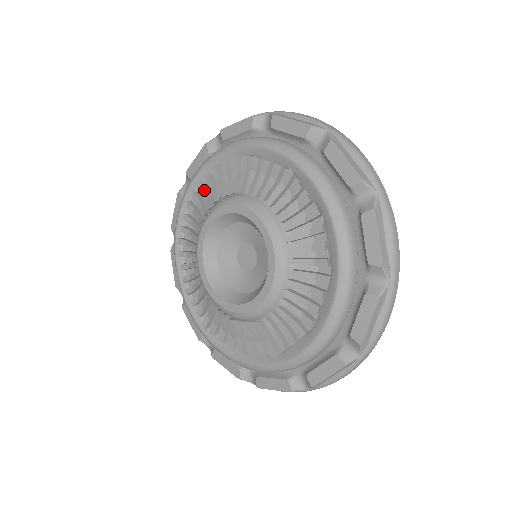
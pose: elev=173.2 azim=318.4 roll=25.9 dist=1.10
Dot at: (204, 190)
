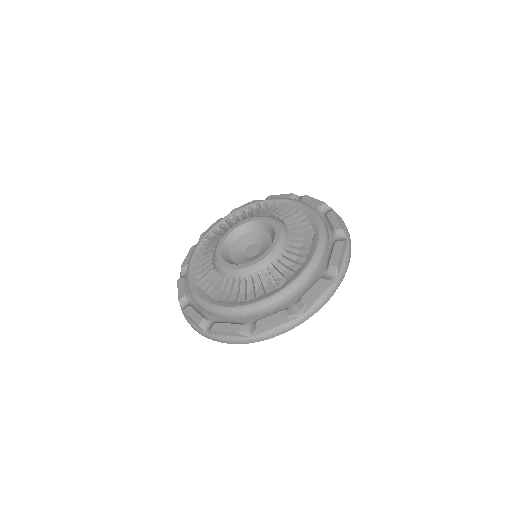
Dot at: (244, 213)
